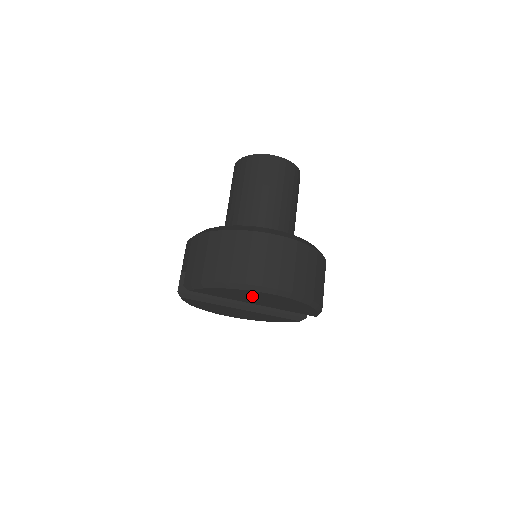
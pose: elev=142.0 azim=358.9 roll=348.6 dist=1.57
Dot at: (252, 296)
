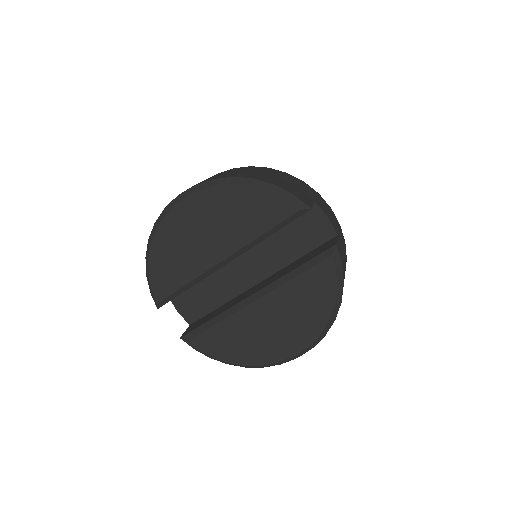
Dot at: (184, 238)
